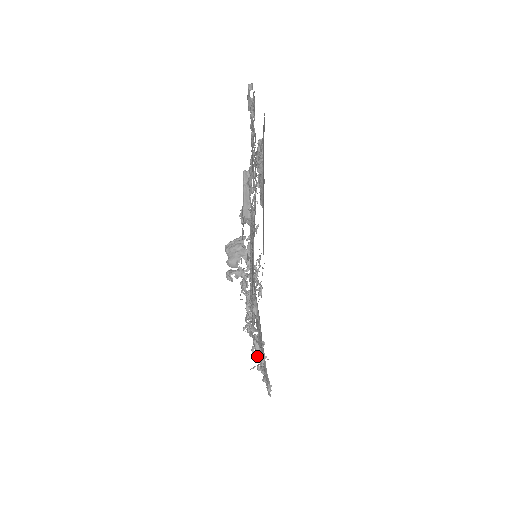
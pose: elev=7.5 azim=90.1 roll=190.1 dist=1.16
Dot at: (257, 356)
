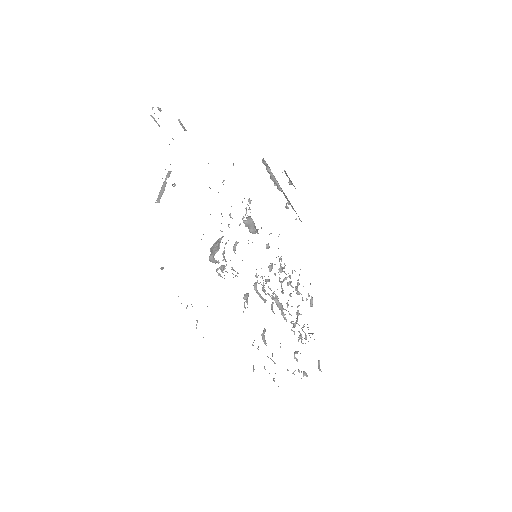
Dot at: (318, 368)
